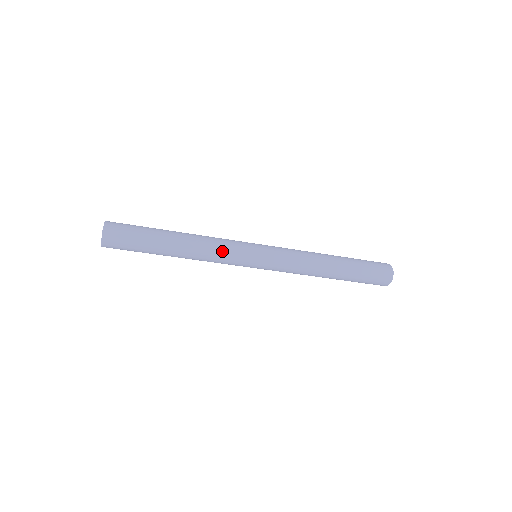
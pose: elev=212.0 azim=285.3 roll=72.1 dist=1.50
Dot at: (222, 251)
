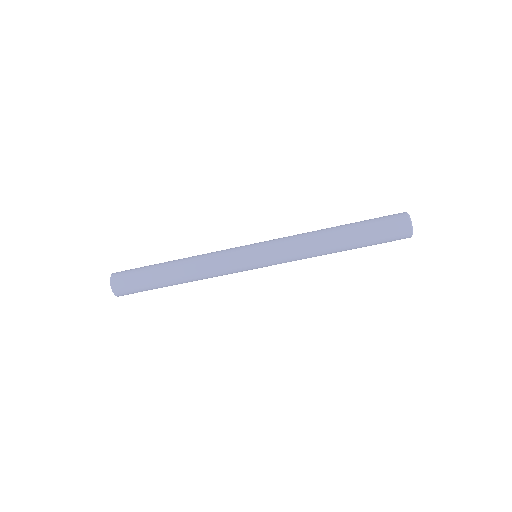
Dot at: (217, 264)
